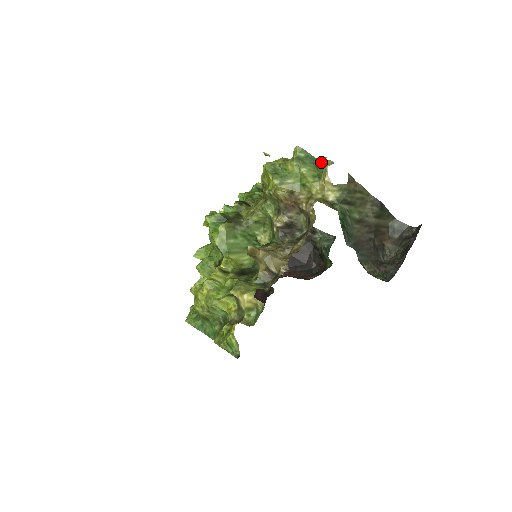
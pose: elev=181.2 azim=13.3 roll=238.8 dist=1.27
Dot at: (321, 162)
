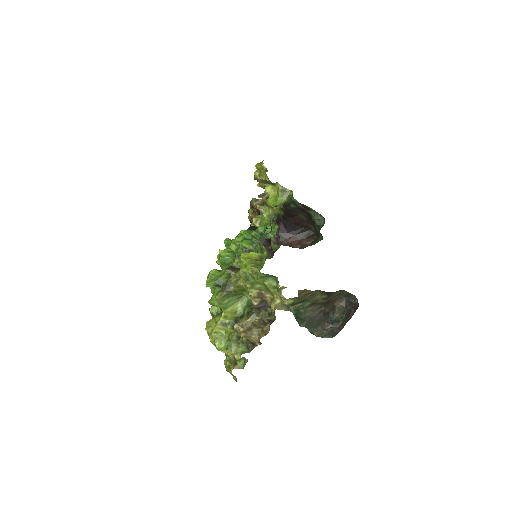
Dot at: (278, 281)
